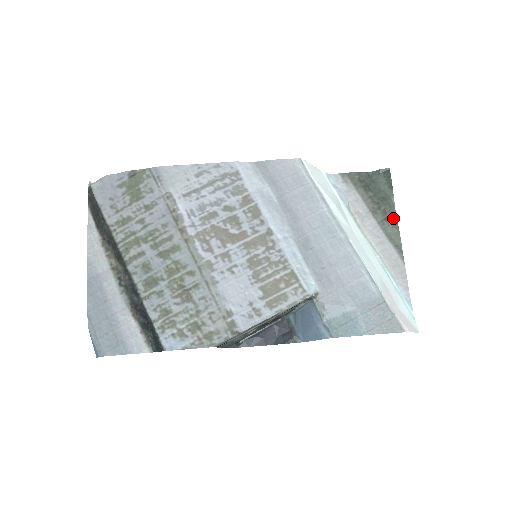
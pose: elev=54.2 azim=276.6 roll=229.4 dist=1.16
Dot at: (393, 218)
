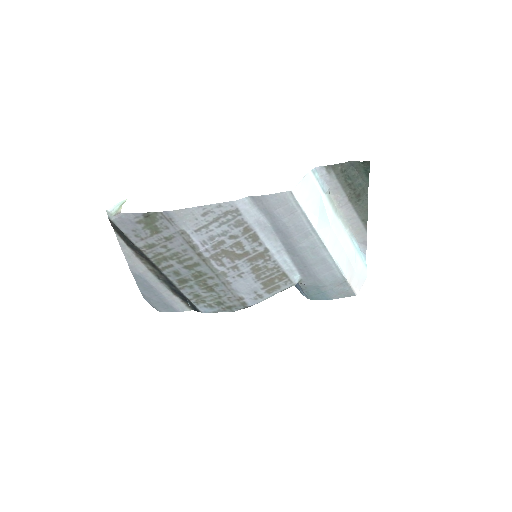
Dot at: (365, 199)
